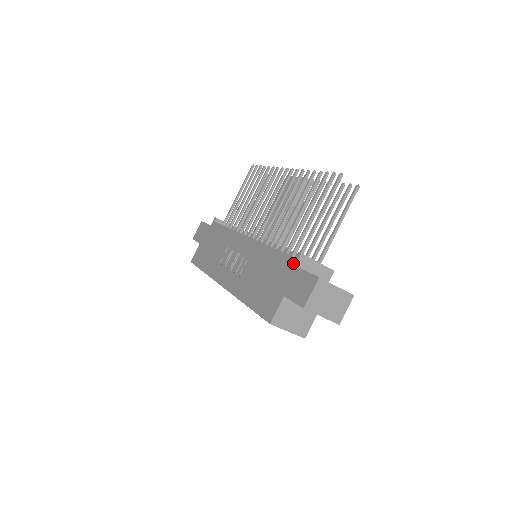
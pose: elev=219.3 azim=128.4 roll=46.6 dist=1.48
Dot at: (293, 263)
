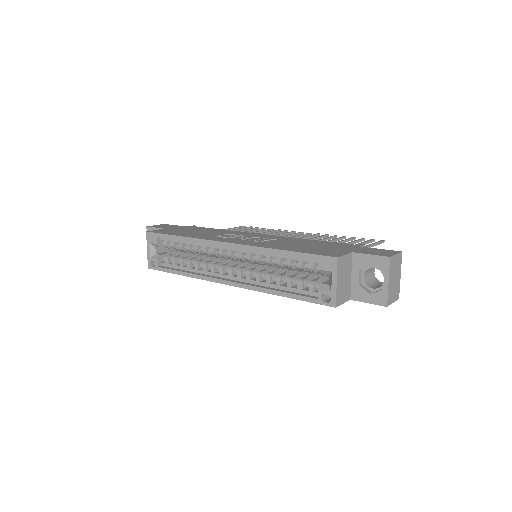
Dot at: (356, 245)
